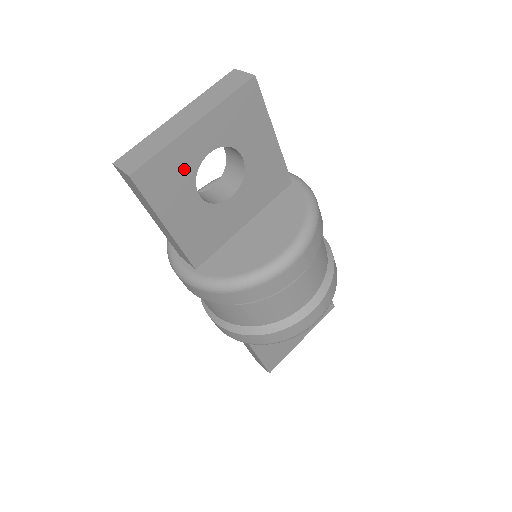
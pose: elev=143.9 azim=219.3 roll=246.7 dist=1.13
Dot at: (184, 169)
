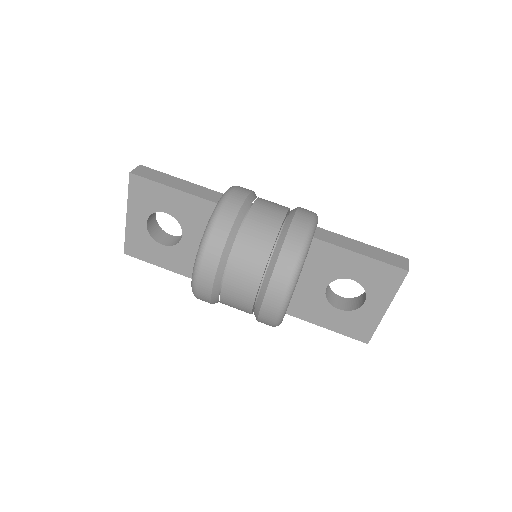
Dot at: (143, 237)
